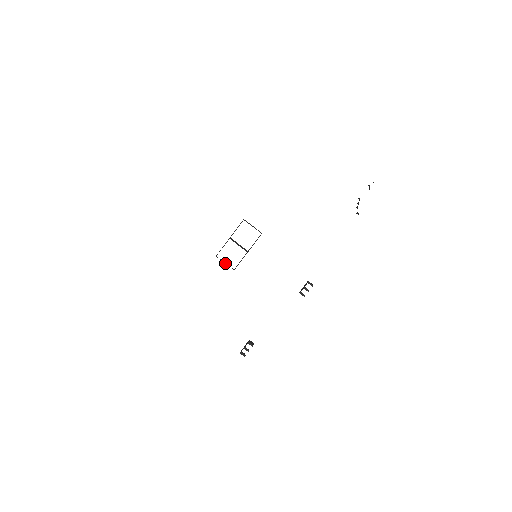
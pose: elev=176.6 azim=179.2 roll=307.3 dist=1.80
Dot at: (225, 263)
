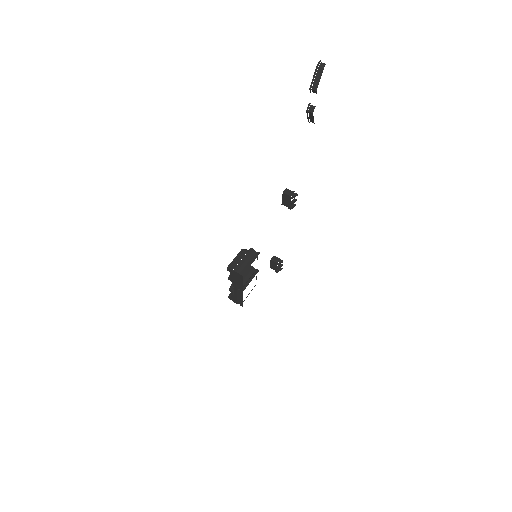
Dot at: occluded
